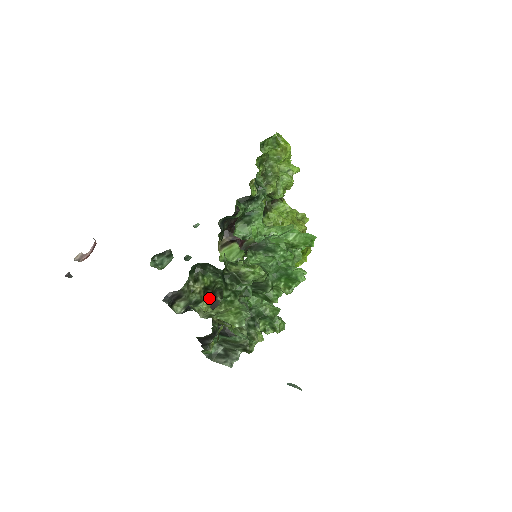
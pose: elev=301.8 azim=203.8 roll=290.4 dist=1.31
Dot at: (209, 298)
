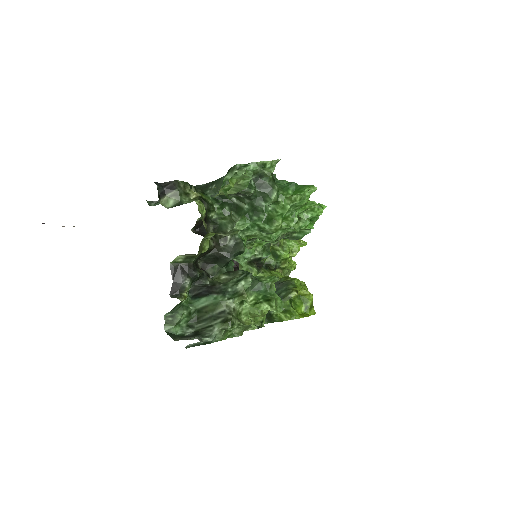
Dot at: (203, 205)
